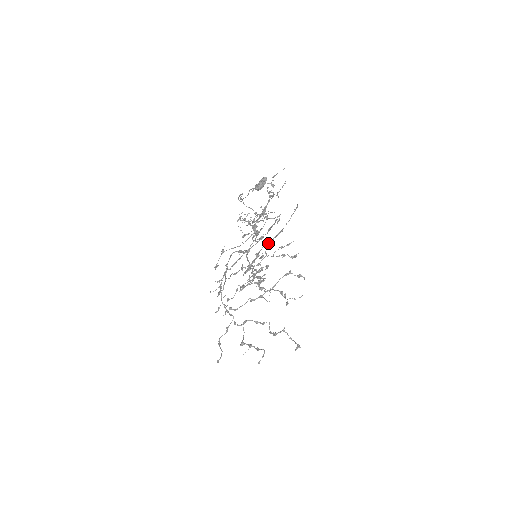
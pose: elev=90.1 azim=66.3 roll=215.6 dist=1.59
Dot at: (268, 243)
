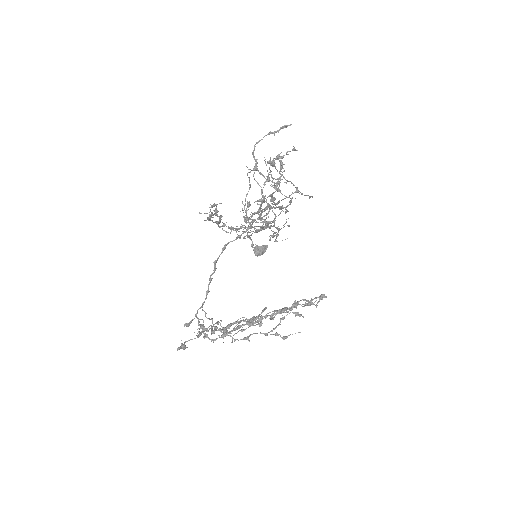
Dot at: (284, 177)
